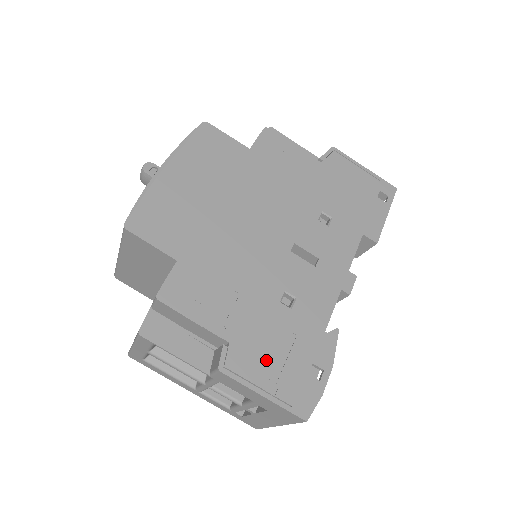
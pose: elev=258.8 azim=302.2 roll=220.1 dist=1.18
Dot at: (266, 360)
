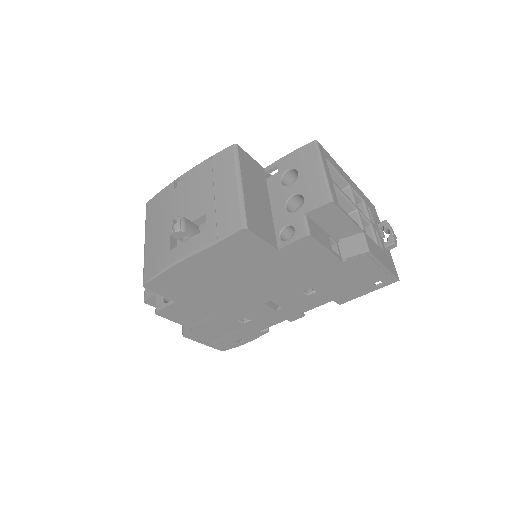
Dot at: (213, 336)
